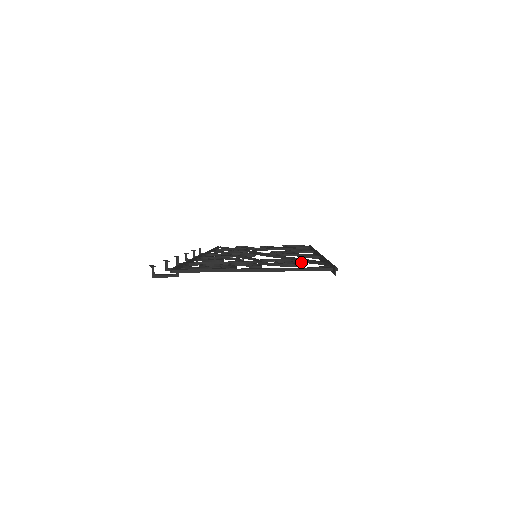
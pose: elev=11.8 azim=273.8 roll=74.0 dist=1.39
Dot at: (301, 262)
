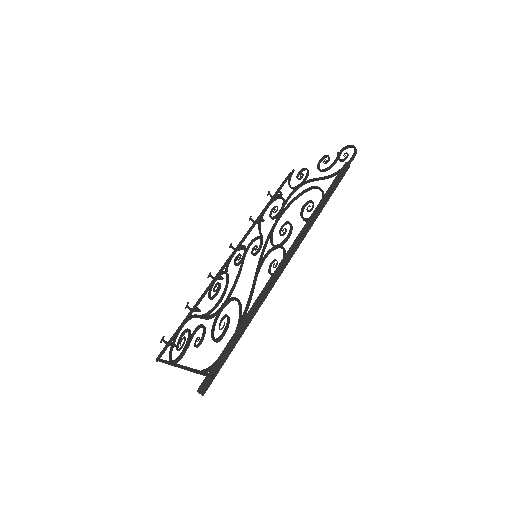
Dot at: (240, 312)
